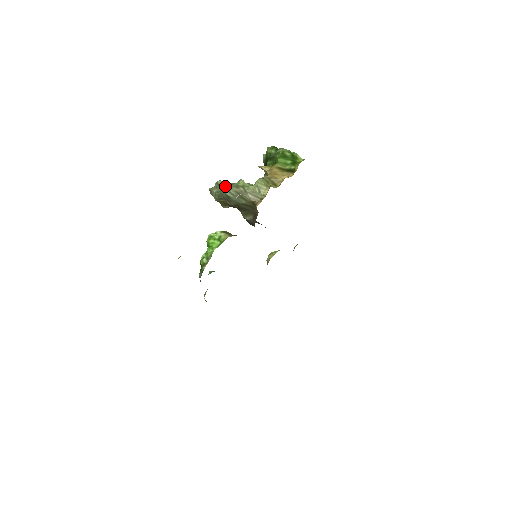
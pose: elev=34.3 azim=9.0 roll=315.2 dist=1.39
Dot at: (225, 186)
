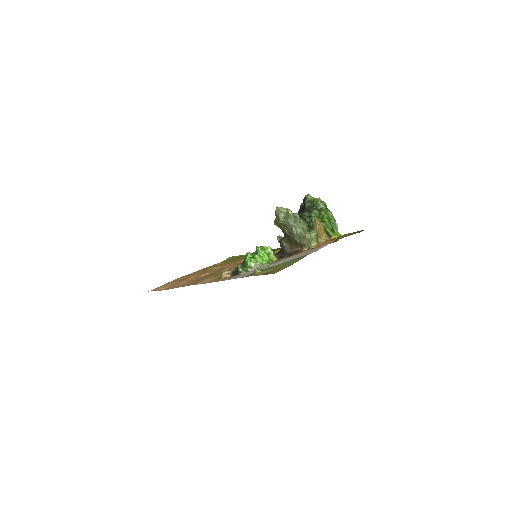
Dot at: (294, 220)
